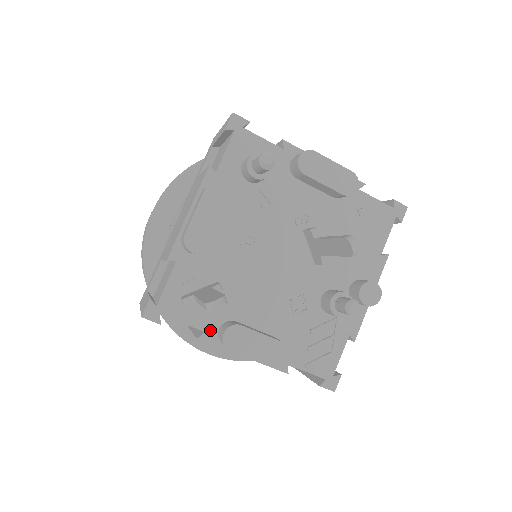
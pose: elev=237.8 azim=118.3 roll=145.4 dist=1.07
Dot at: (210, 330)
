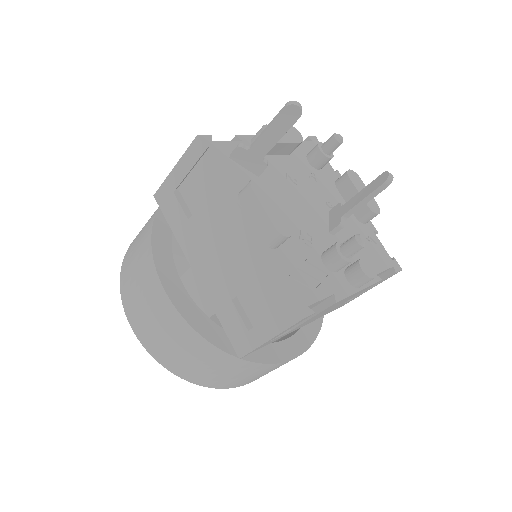
Dot at: (236, 185)
